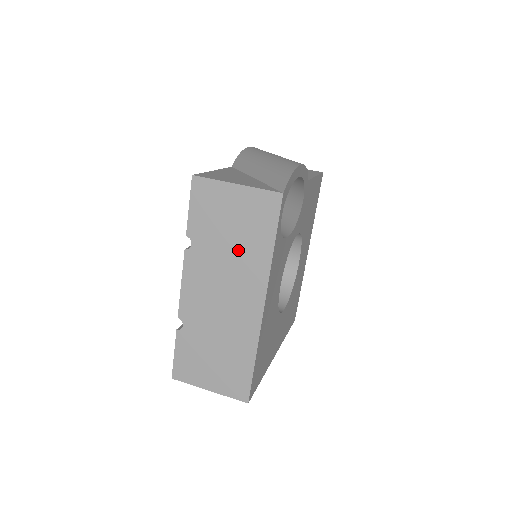
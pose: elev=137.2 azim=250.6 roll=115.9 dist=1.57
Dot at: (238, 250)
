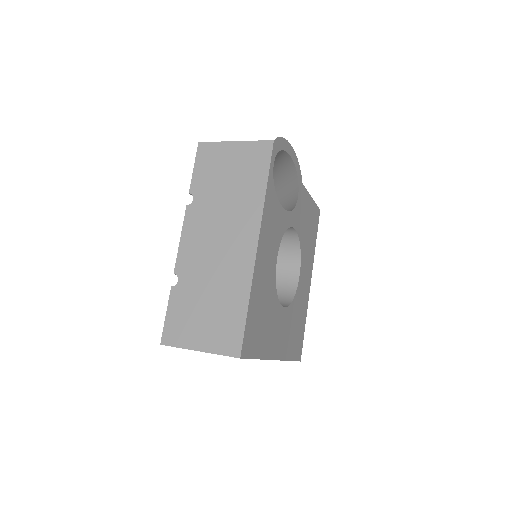
Dot at: (234, 196)
